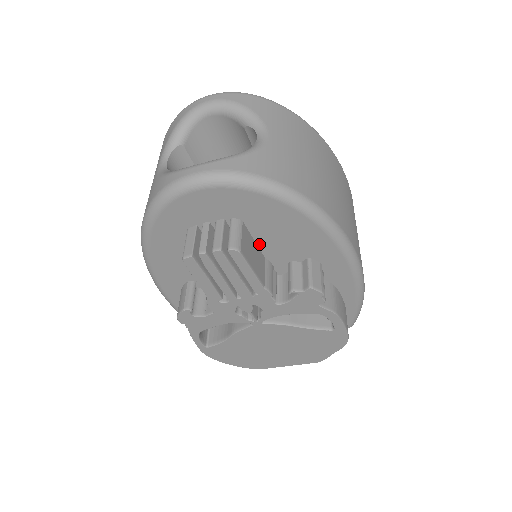
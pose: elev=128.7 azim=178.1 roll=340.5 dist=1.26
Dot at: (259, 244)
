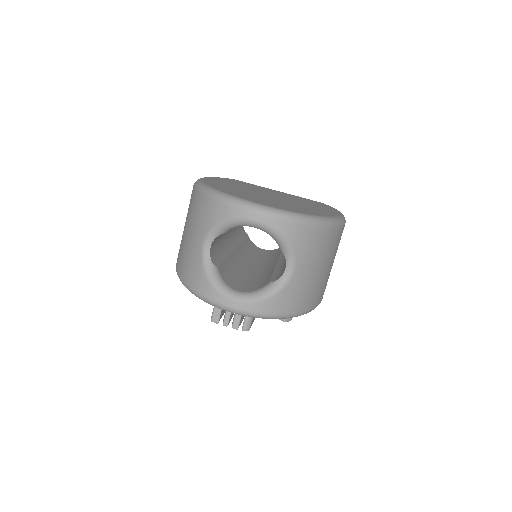
Dot at: occluded
